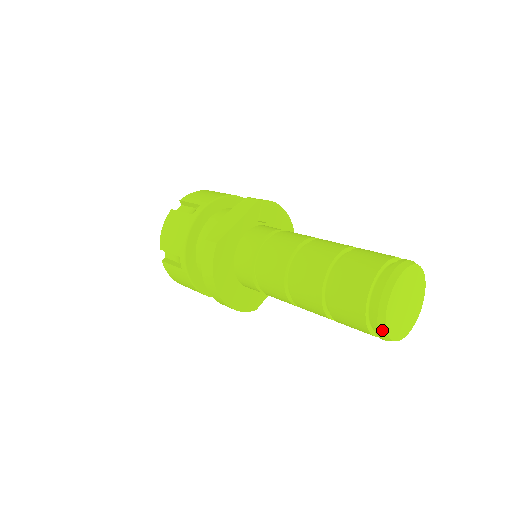
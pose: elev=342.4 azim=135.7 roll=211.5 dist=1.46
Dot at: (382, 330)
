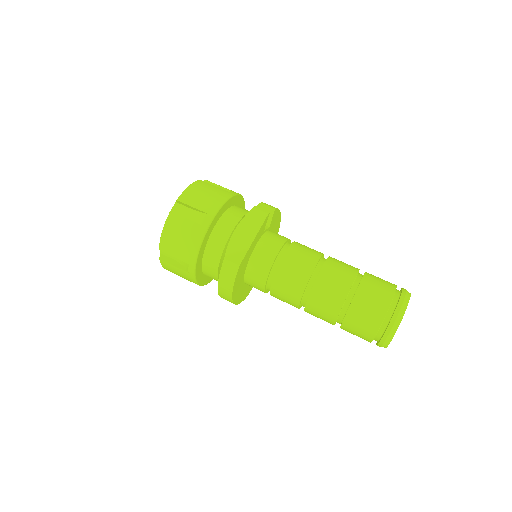
Dot at: (384, 346)
